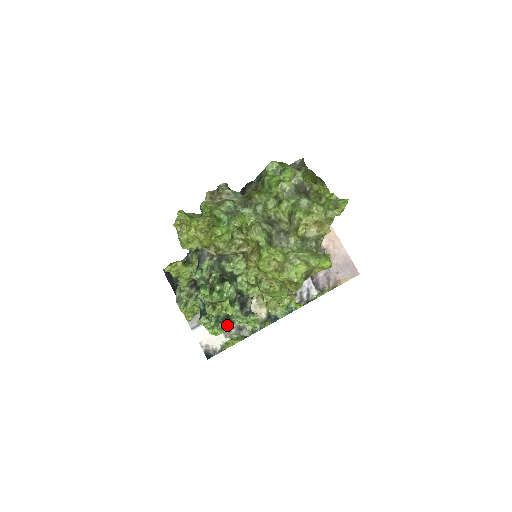
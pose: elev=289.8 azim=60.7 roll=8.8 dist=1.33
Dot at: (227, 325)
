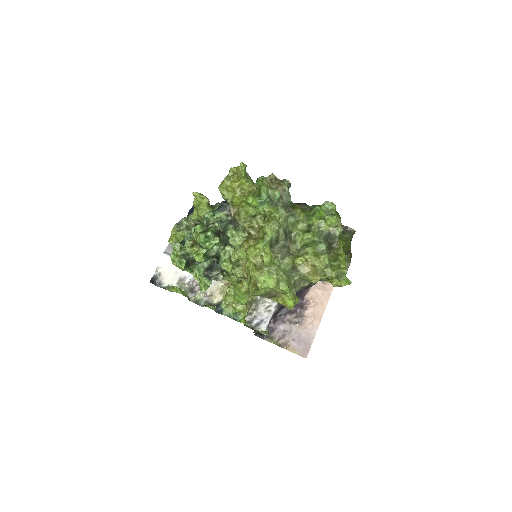
Dot at: (187, 265)
